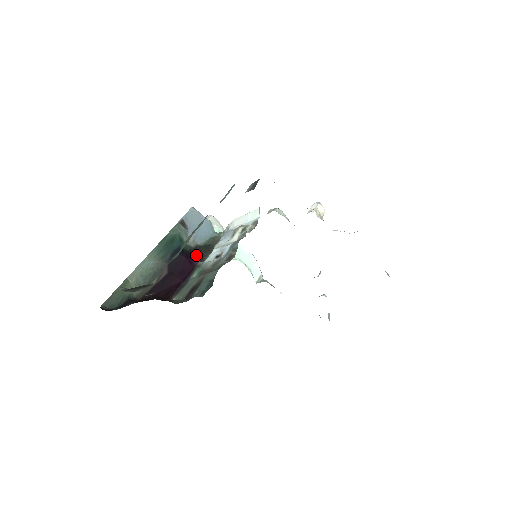
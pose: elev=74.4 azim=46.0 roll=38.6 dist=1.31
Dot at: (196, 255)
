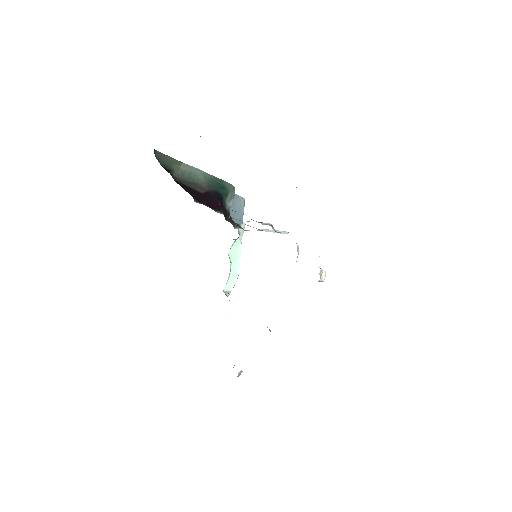
Dot at: (224, 212)
